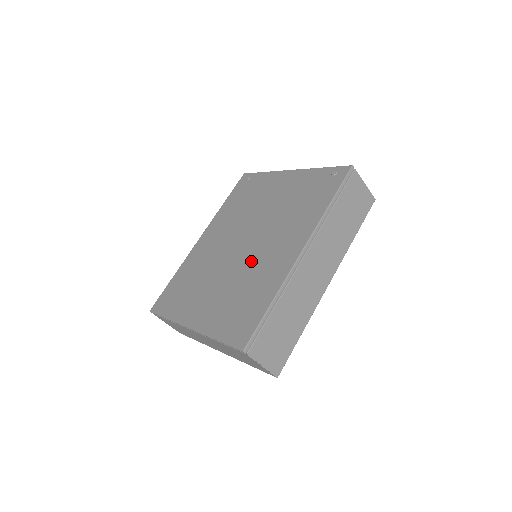
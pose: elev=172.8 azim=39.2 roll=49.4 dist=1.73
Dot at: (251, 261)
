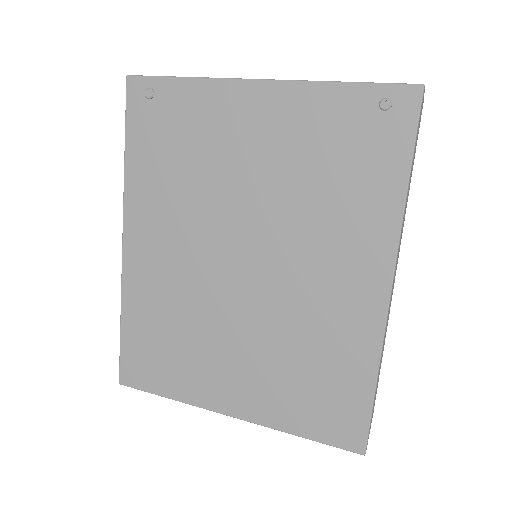
Dot at: (286, 302)
